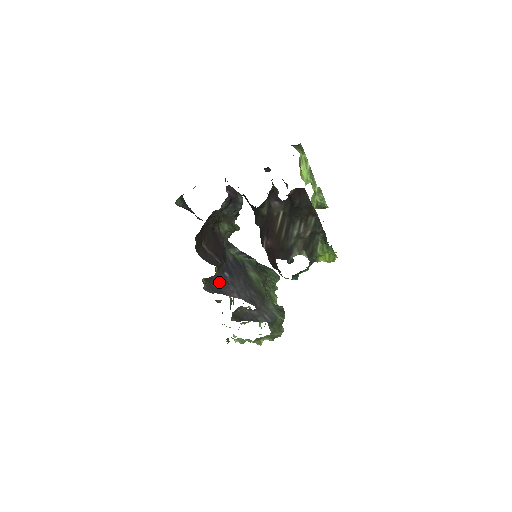
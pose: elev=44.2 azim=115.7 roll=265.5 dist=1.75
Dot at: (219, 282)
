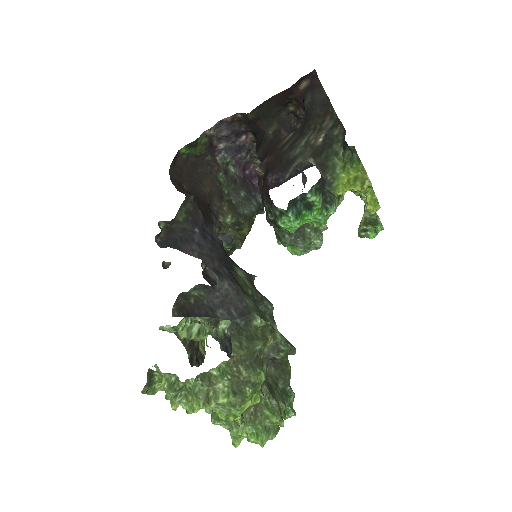
Dot at: (181, 237)
